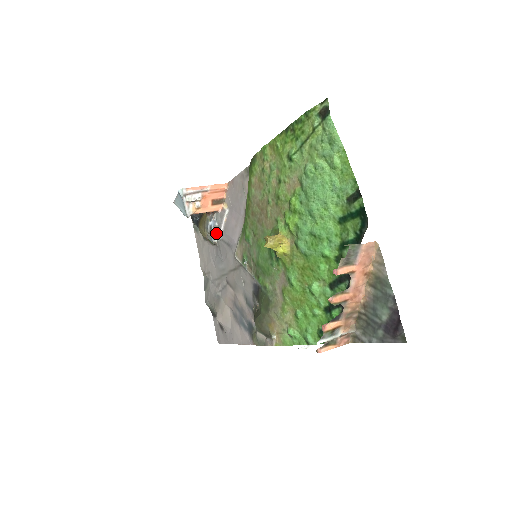
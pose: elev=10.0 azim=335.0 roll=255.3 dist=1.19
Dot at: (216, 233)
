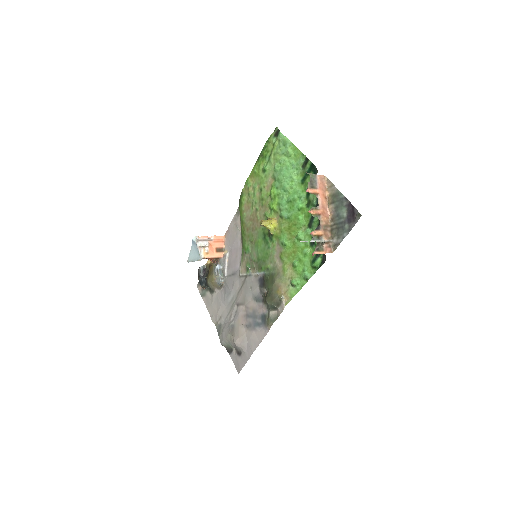
Dot at: (222, 274)
